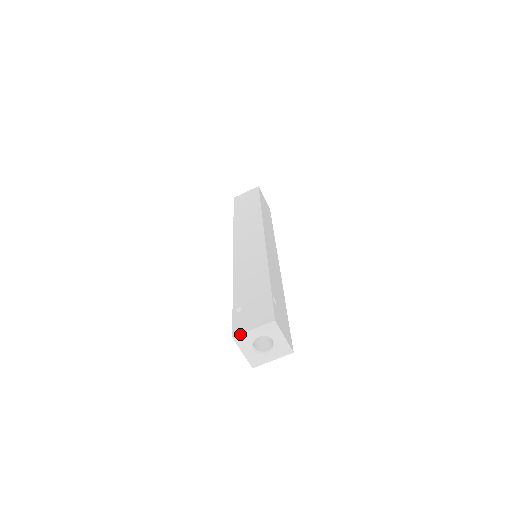
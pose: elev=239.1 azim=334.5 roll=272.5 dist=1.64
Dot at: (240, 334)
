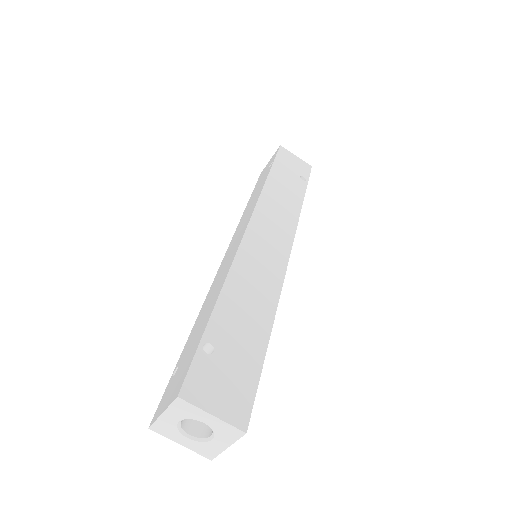
Dot at: (153, 422)
